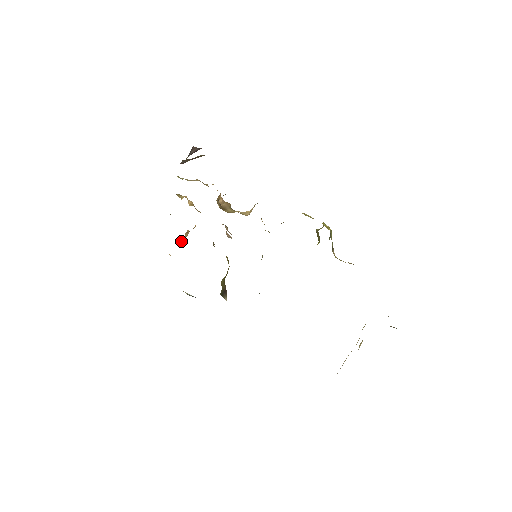
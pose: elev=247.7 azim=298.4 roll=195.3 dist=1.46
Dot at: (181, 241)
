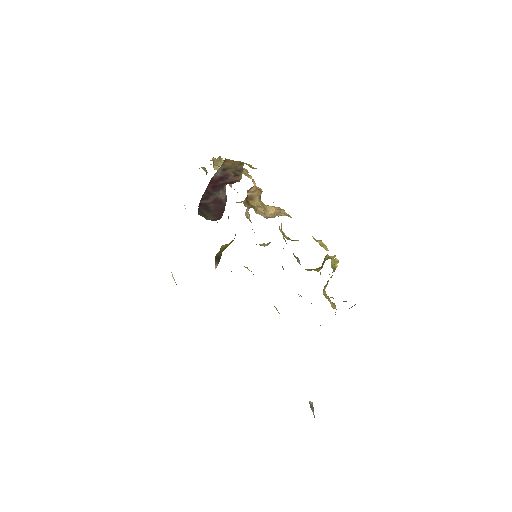
Dot at: occluded
